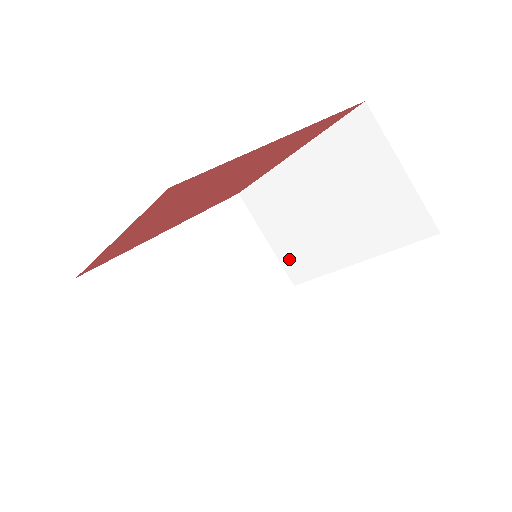
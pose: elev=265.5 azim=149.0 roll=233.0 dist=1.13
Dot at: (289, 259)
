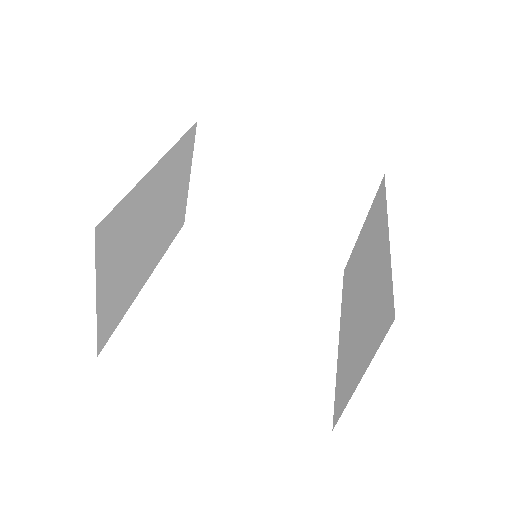
Dot at: (201, 205)
